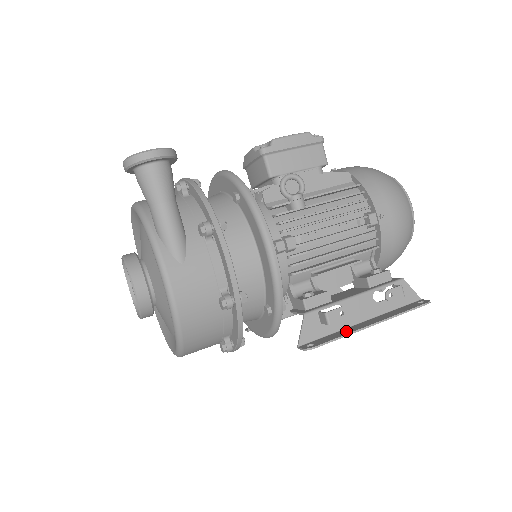
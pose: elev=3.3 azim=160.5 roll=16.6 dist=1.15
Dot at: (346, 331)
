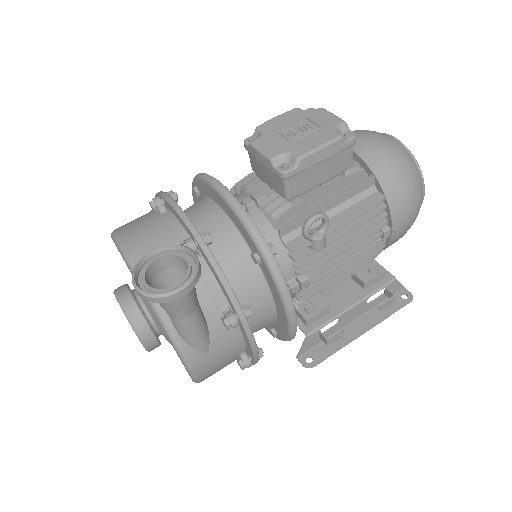
Dot at: (339, 340)
